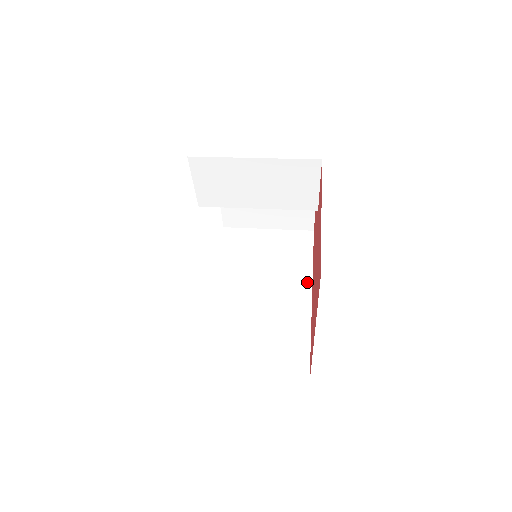
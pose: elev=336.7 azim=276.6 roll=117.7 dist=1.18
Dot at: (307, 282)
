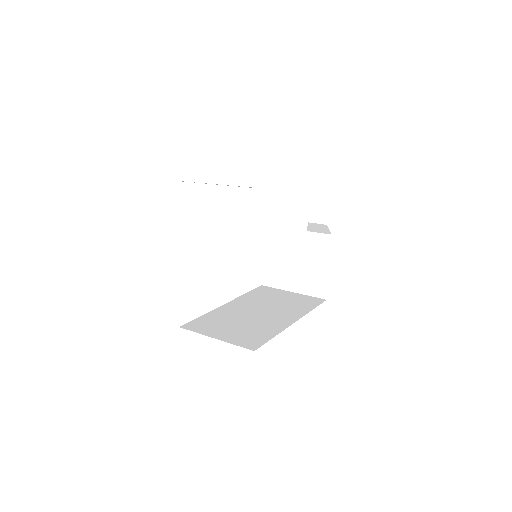
Dot at: (299, 316)
